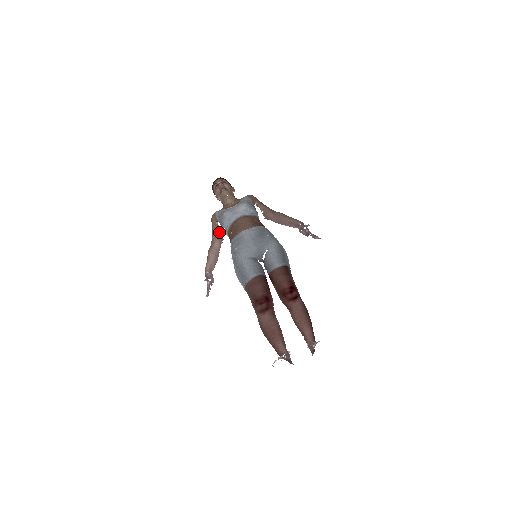
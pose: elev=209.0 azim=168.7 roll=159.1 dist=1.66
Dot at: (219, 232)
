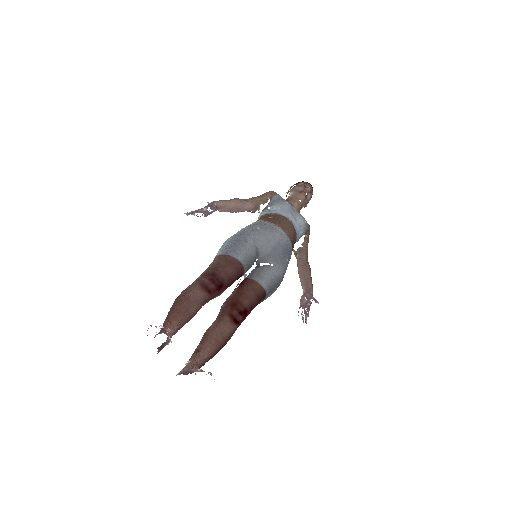
Dot at: occluded
